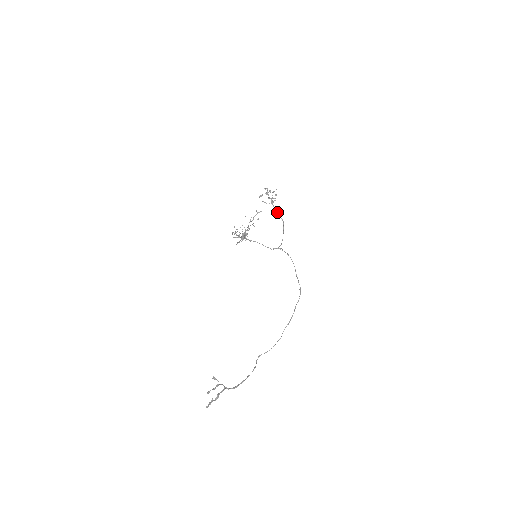
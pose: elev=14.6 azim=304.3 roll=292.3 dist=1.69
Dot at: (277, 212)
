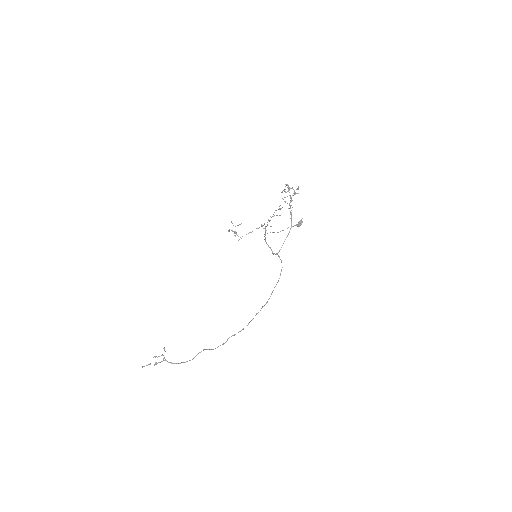
Dot at: (290, 214)
